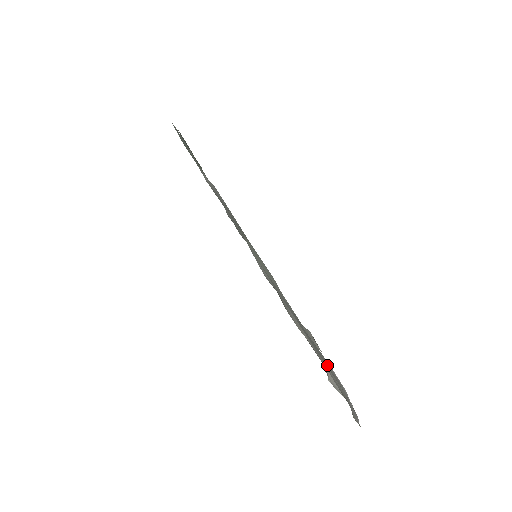
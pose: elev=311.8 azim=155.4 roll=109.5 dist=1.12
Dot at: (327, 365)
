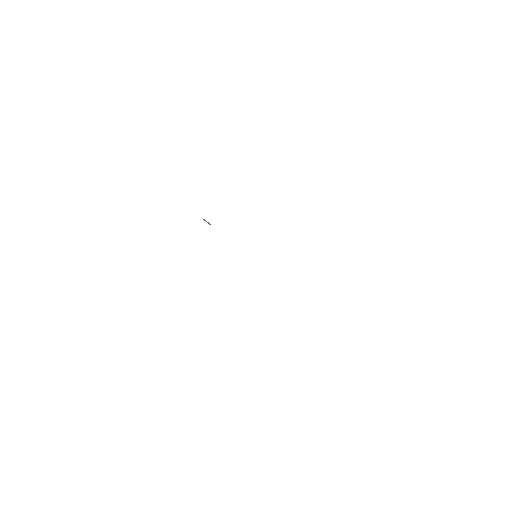
Dot at: occluded
